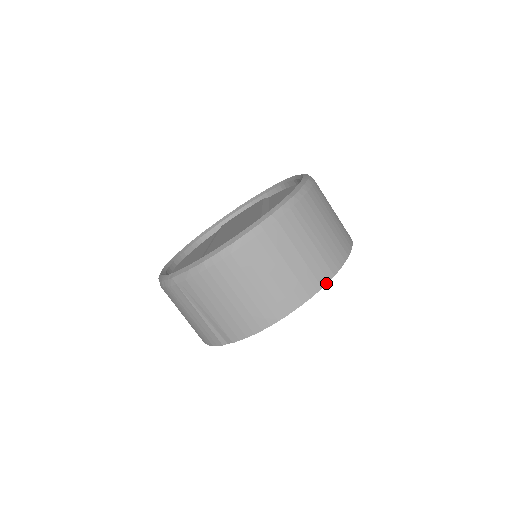
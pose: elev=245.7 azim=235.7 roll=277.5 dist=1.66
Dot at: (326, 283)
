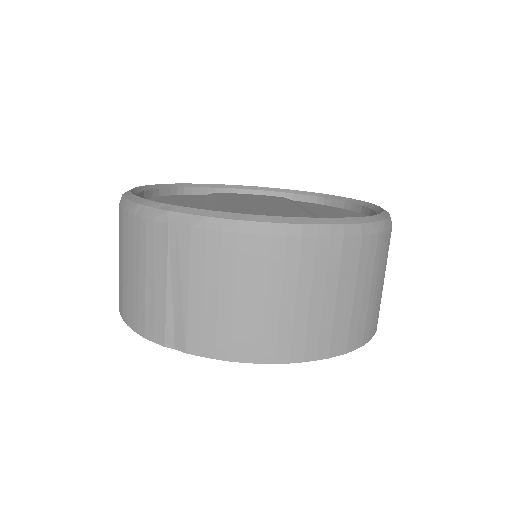
Dot at: (352, 350)
